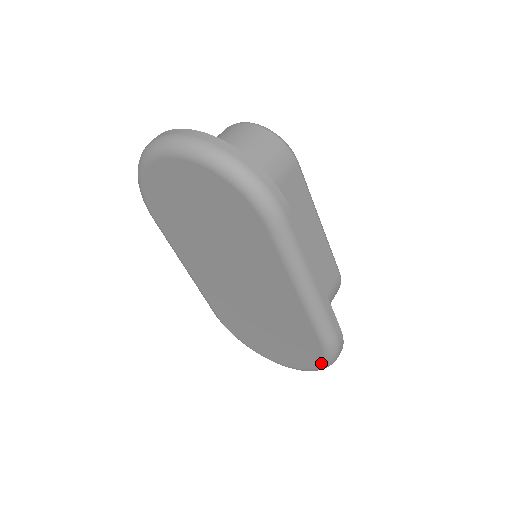
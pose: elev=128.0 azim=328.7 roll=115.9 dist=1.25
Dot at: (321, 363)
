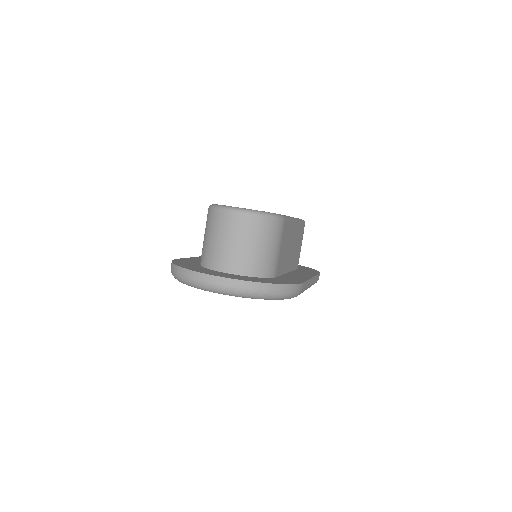
Dot at: occluded
